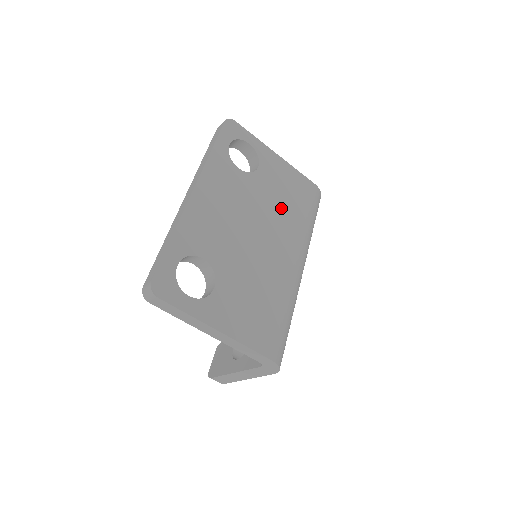
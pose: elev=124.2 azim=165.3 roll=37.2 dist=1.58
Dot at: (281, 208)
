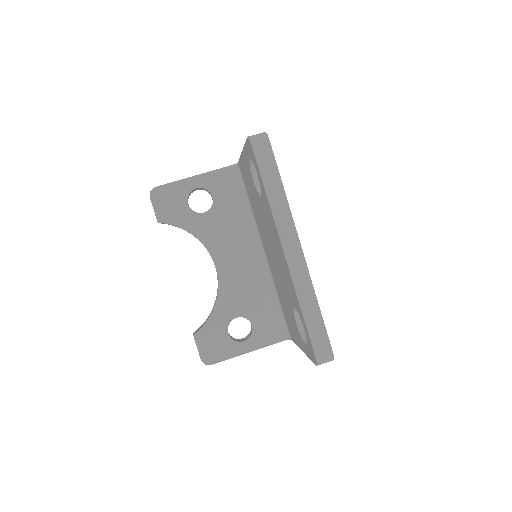
Dot at: occluded
